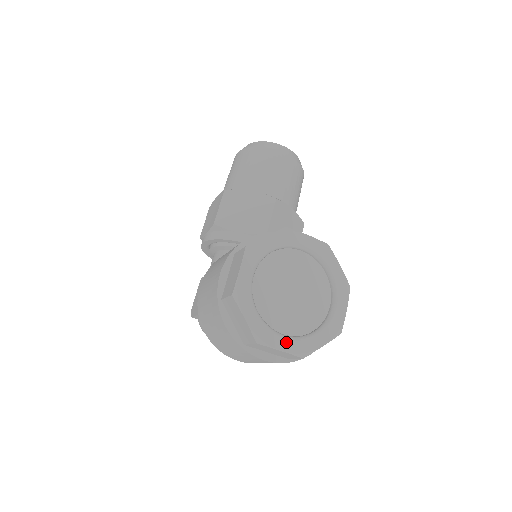
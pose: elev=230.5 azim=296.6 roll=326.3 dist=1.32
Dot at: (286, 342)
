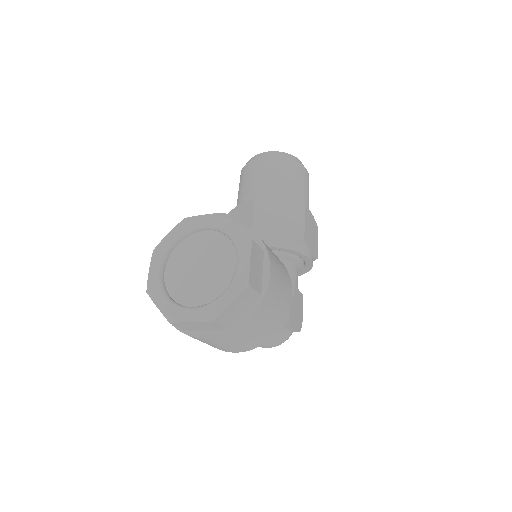
Dot at: (194, 313)
